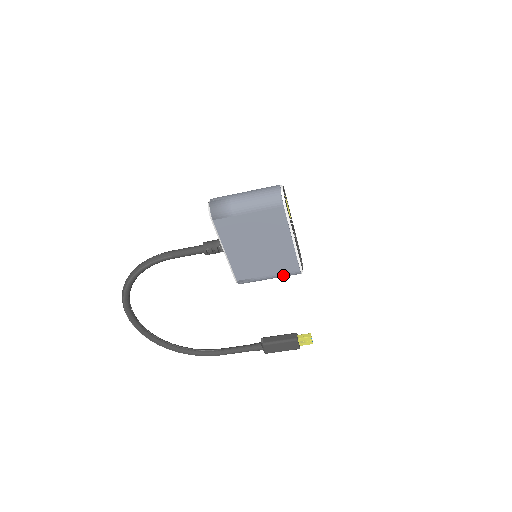
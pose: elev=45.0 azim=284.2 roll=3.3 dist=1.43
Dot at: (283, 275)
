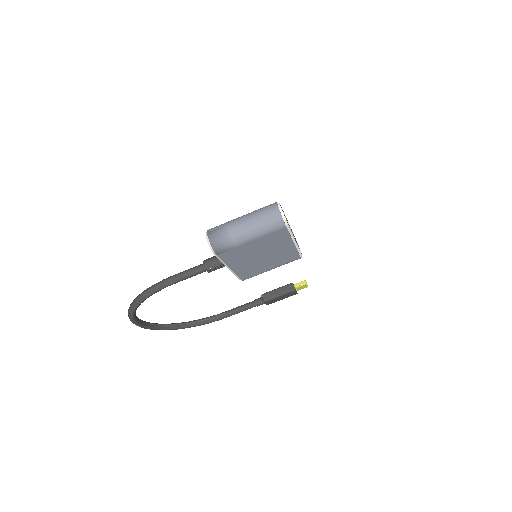
Dot at: occluded
